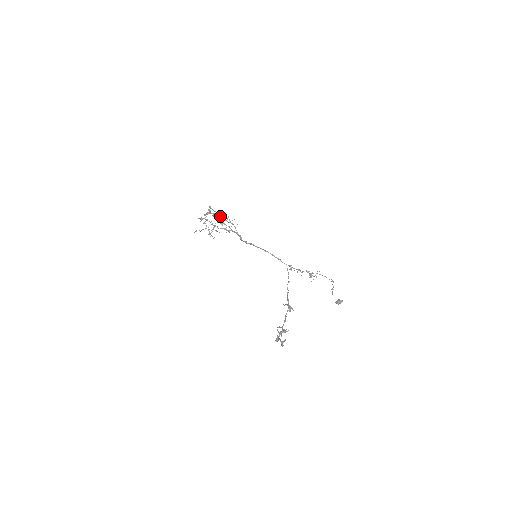
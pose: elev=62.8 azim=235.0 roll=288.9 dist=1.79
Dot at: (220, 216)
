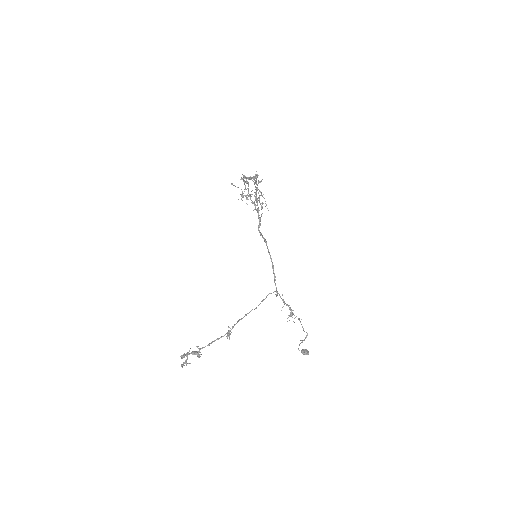
Dot at: occluded
